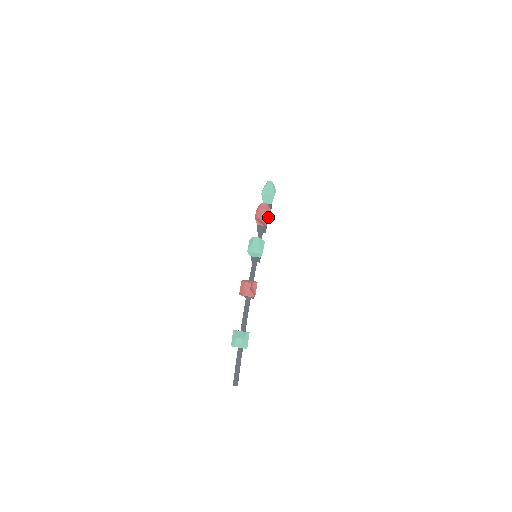
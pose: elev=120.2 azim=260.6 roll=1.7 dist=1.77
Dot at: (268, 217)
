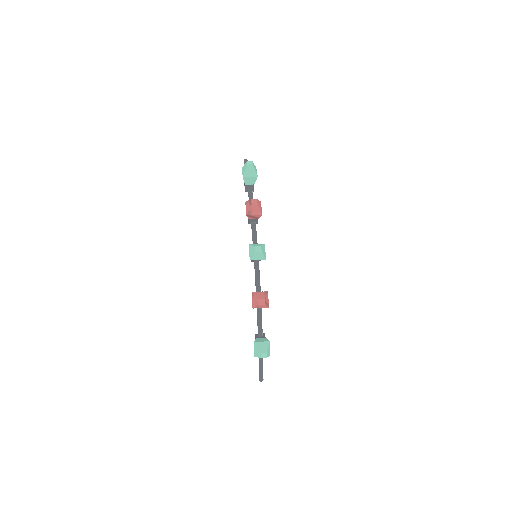
Dot at: (261, 213)
